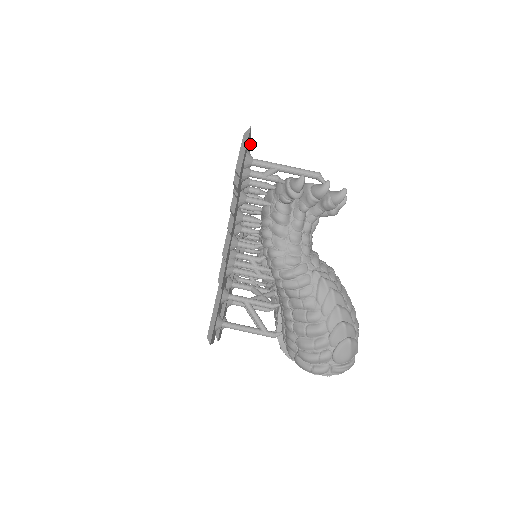
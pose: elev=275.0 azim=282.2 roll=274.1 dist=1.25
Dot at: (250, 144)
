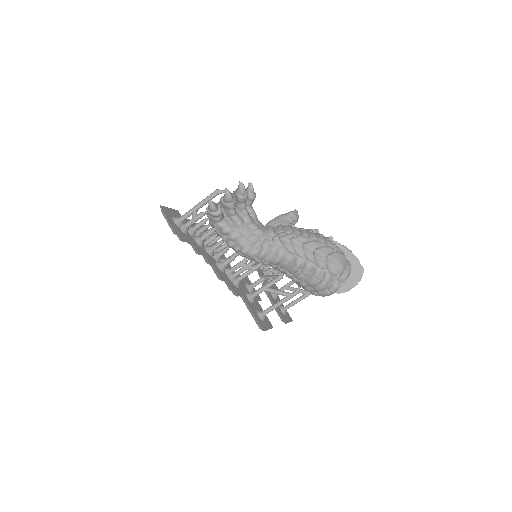
Dot at: (174, 211)
